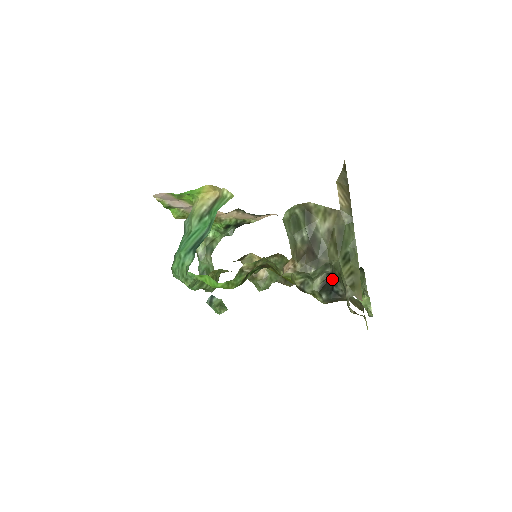
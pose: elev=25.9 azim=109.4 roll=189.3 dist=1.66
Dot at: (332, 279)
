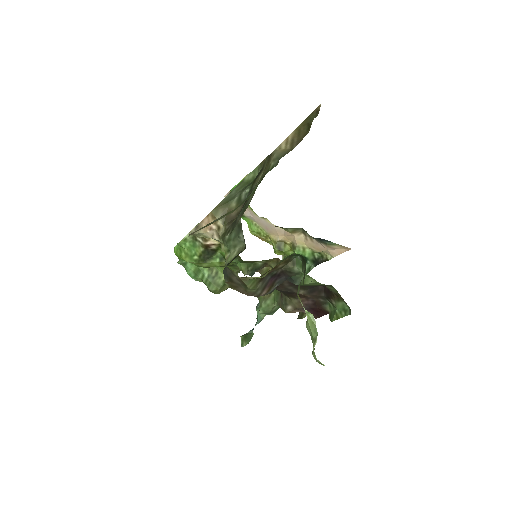
Dot at: occluded
